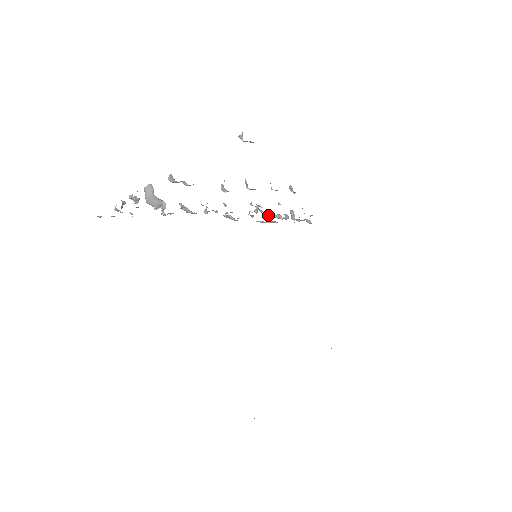
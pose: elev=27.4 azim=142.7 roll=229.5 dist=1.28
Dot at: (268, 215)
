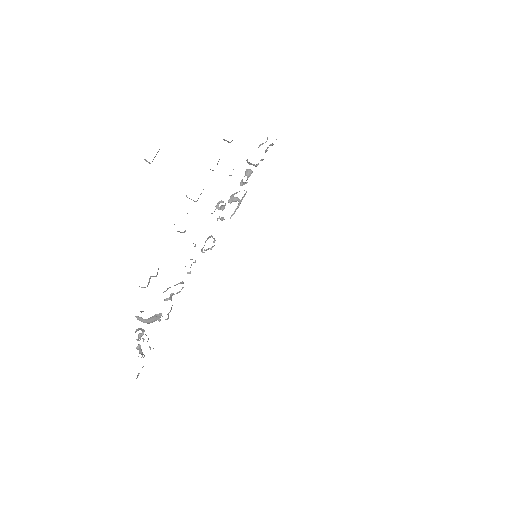
Dot at: (233, 199)
